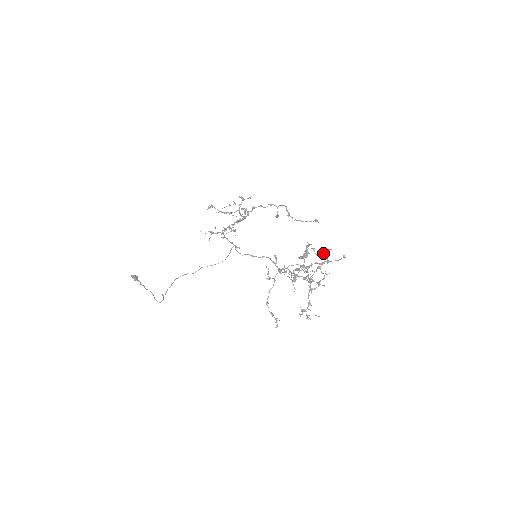
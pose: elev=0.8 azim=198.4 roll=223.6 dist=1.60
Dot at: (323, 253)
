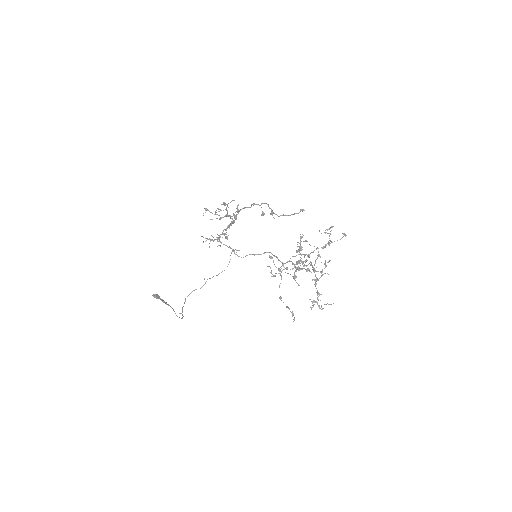
Dot at: occluded
